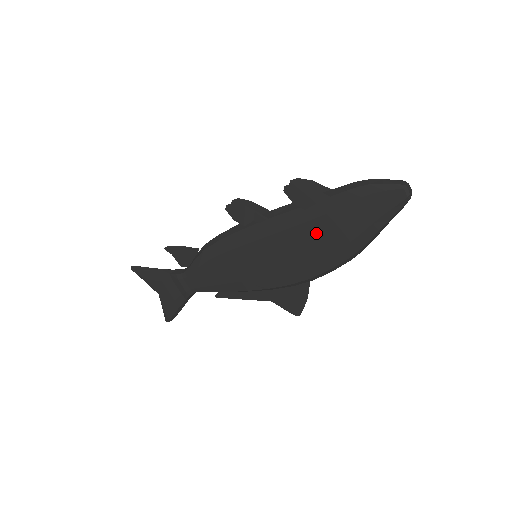
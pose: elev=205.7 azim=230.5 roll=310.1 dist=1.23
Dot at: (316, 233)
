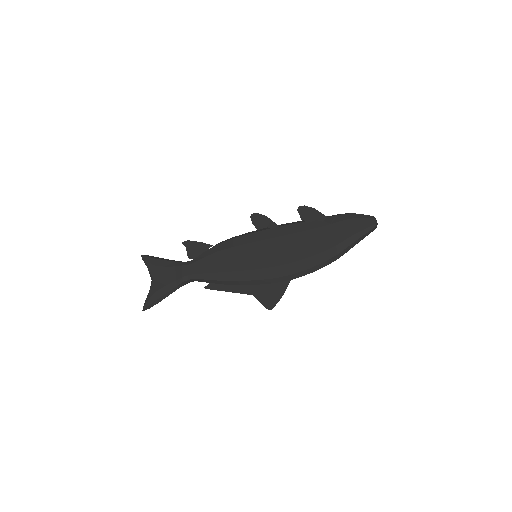
Dot at: (310, 239)
